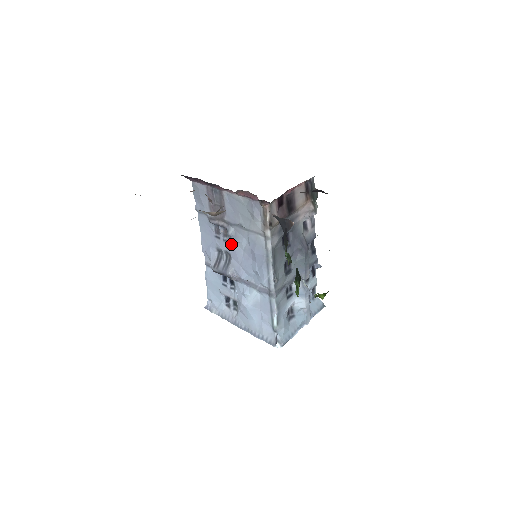
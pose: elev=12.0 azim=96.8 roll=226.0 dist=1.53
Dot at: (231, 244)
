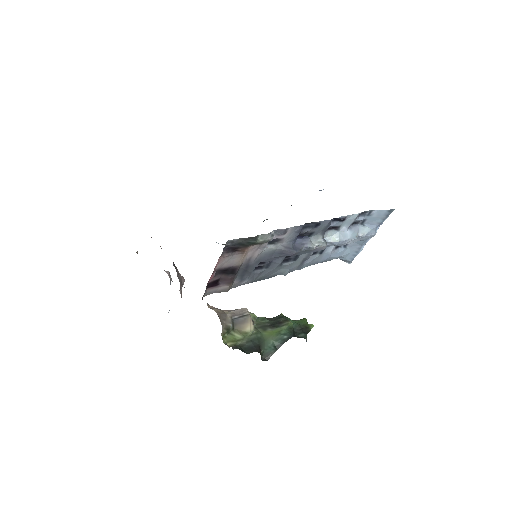
Dot at: occluded
